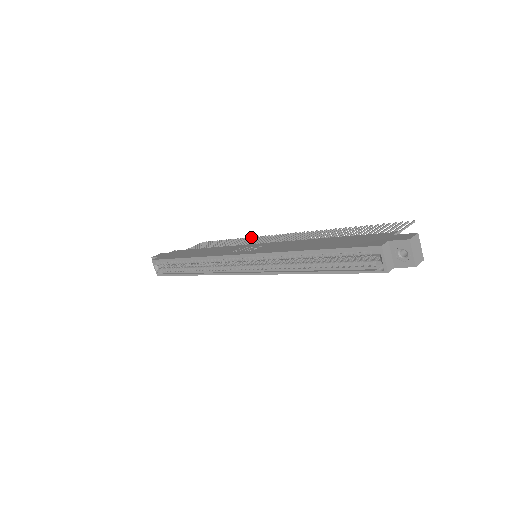
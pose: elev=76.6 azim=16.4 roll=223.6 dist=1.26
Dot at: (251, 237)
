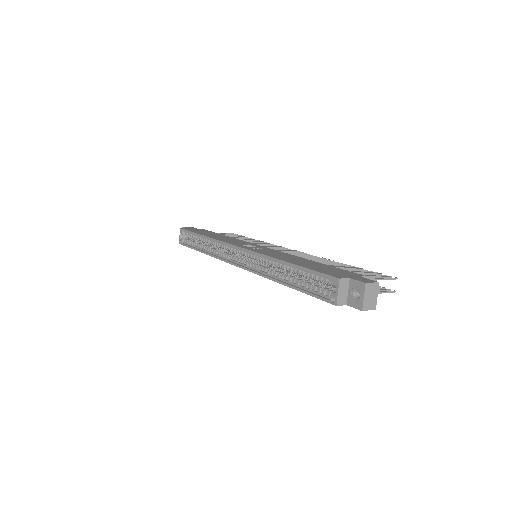
Dot at: (268, 243)
